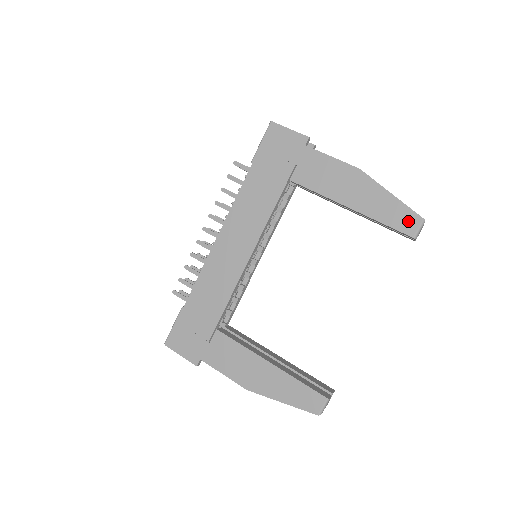
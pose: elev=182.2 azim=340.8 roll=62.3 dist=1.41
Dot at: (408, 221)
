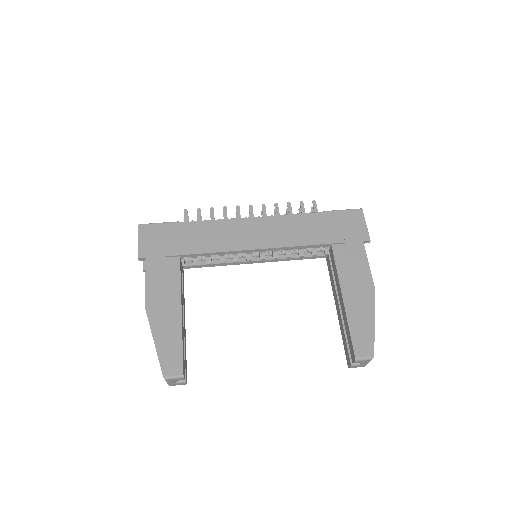
Dot at: (364, 346)
